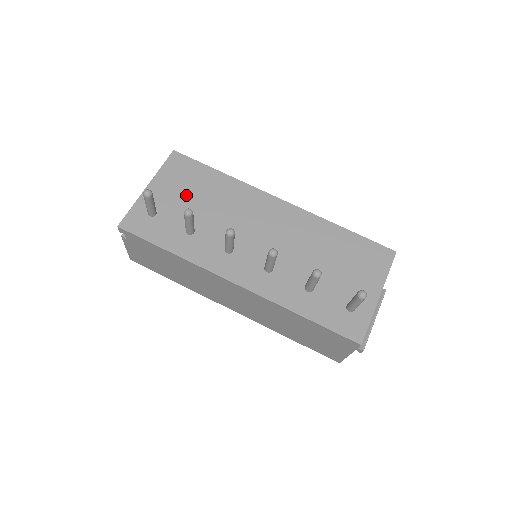
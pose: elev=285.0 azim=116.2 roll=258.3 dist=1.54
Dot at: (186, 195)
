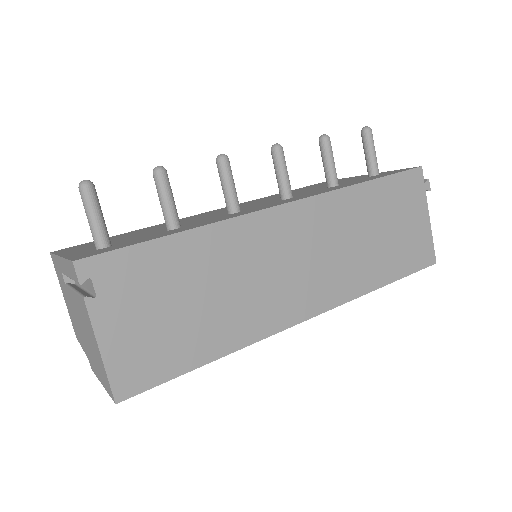
Dot at: (121, 238)
